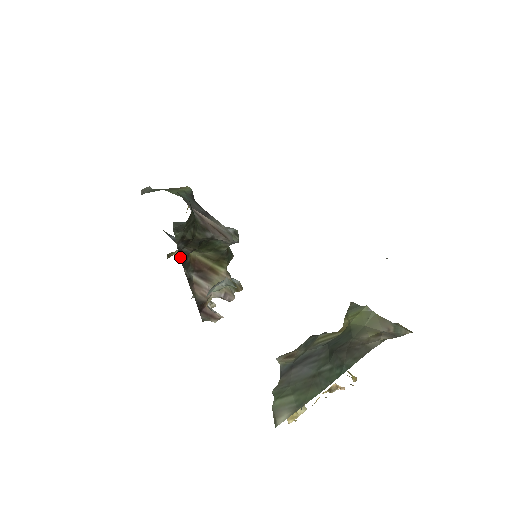
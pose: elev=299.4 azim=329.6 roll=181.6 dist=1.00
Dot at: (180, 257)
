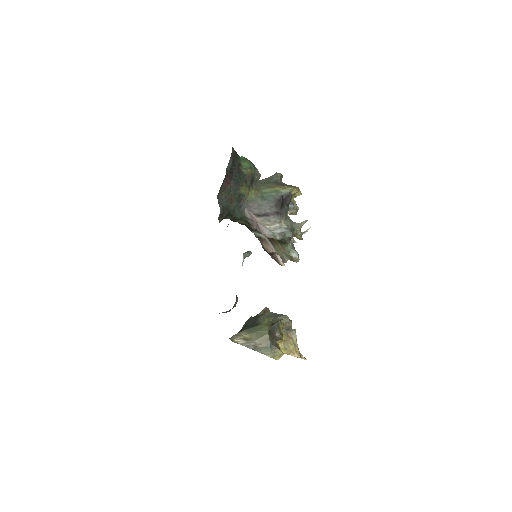
Dot at: occluded
